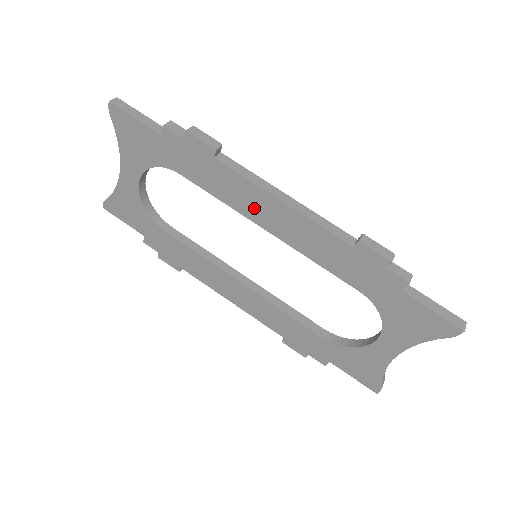
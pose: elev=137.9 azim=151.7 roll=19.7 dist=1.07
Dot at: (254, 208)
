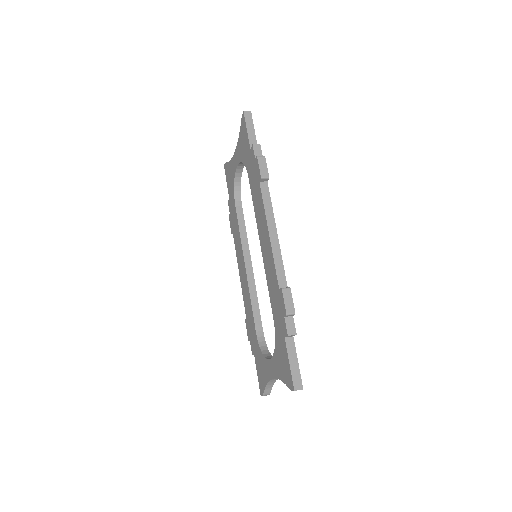
Dot at: (261, 226)
